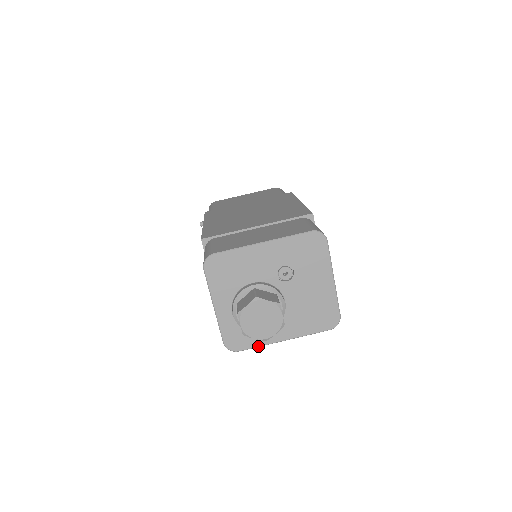
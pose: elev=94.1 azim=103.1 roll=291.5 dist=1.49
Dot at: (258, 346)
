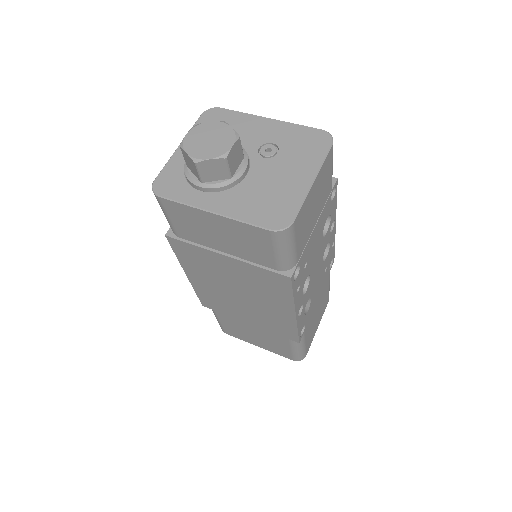
Dot at: (182, 202)
